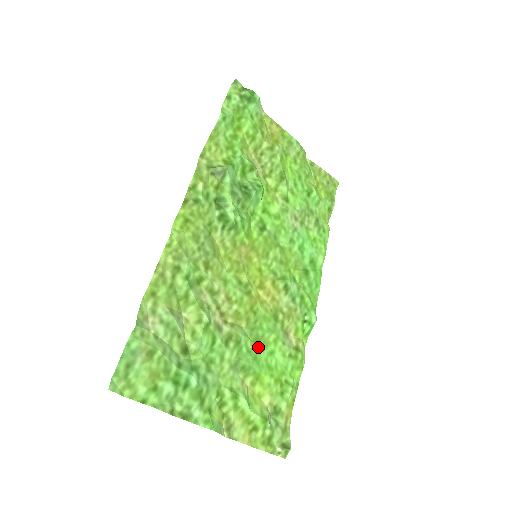
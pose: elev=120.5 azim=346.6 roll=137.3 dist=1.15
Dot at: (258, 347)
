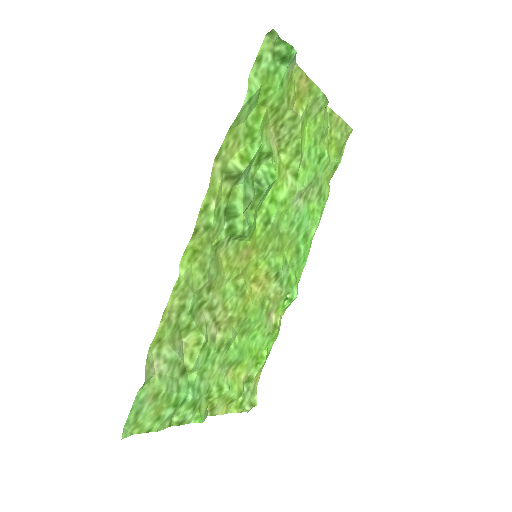
Dot at: (244, 338)
